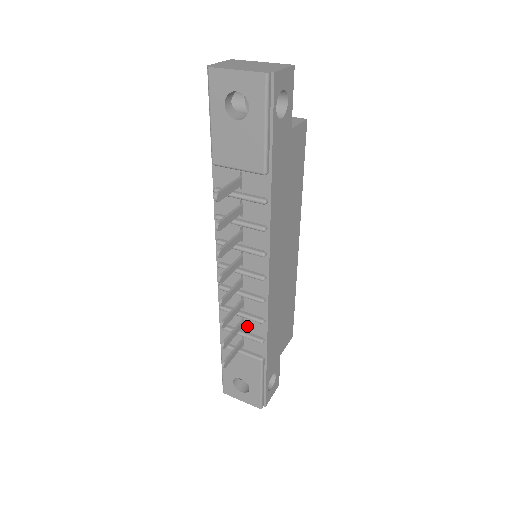
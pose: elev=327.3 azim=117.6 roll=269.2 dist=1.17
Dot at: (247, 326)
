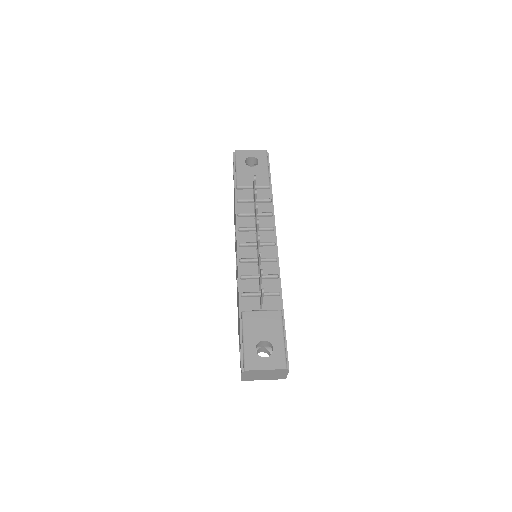
Dot at: (264, 288)
